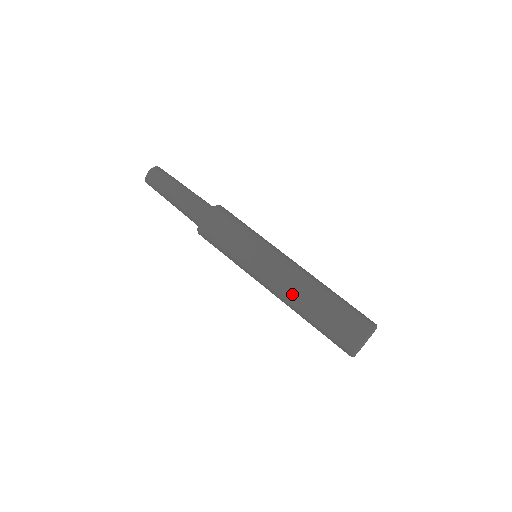
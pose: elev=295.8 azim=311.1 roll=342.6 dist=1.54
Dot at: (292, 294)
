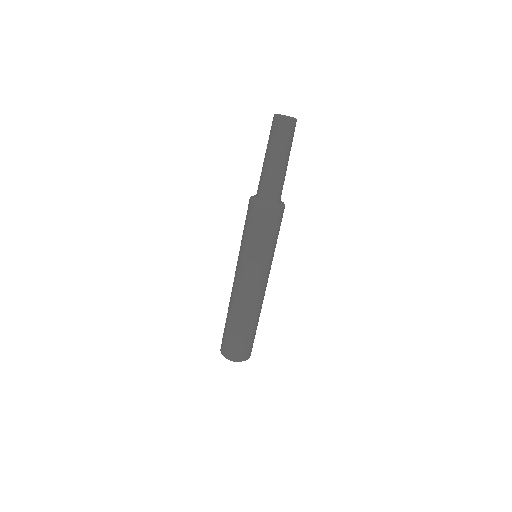
Dot at: (232, 300)
